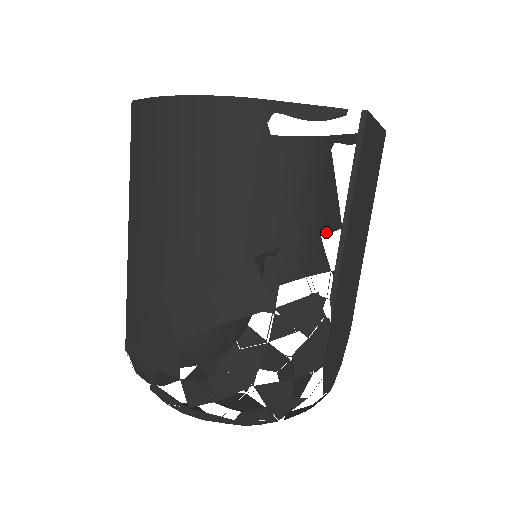
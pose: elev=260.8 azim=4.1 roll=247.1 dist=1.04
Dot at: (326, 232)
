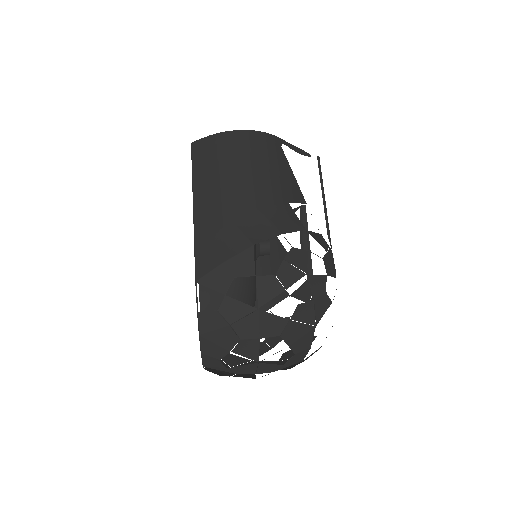
Dot at: occluded
